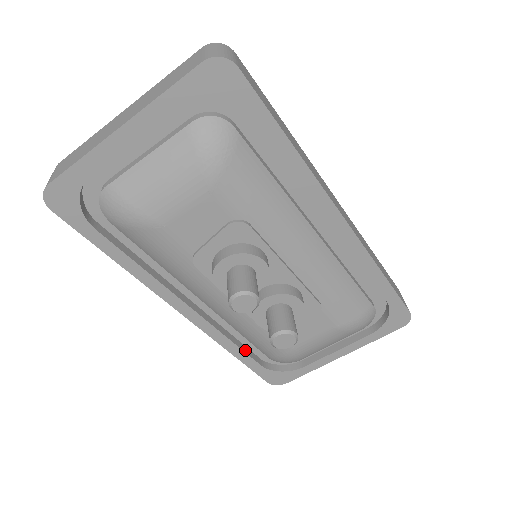
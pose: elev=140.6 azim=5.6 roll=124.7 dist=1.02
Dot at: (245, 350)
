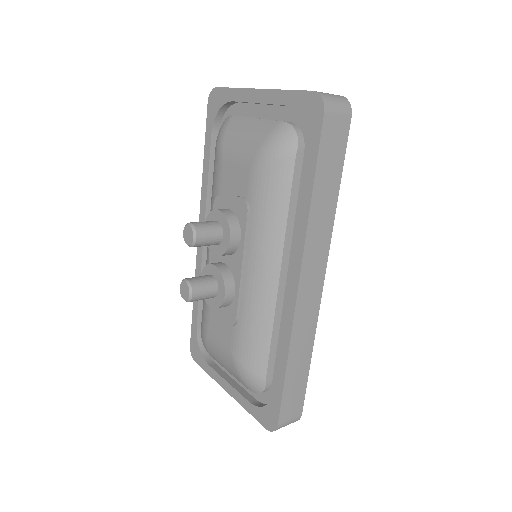
Dot at: (201, 305)
